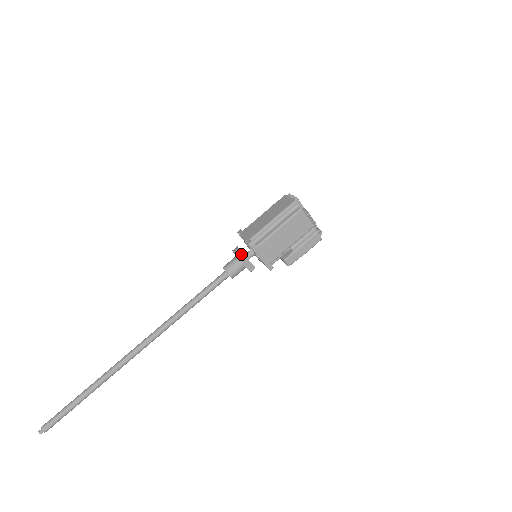
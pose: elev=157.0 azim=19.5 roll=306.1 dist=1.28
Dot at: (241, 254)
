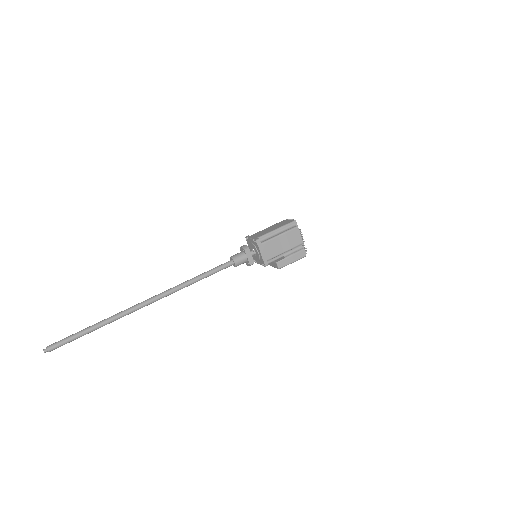
Dot at: (247, 248)
